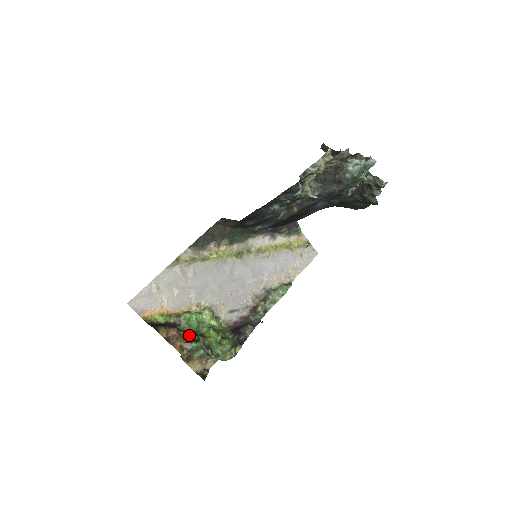
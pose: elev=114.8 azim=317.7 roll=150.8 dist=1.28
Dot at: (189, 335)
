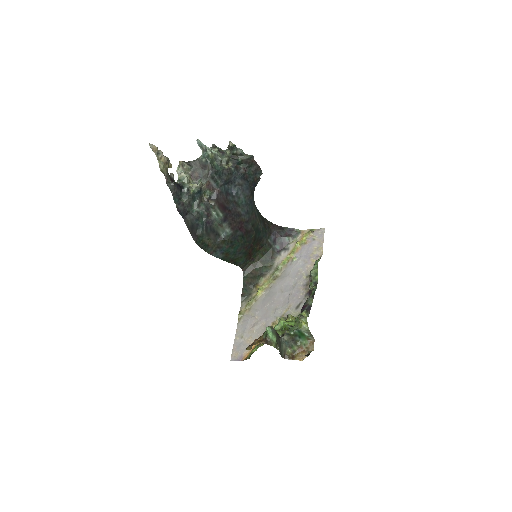
Dot at: occluded
